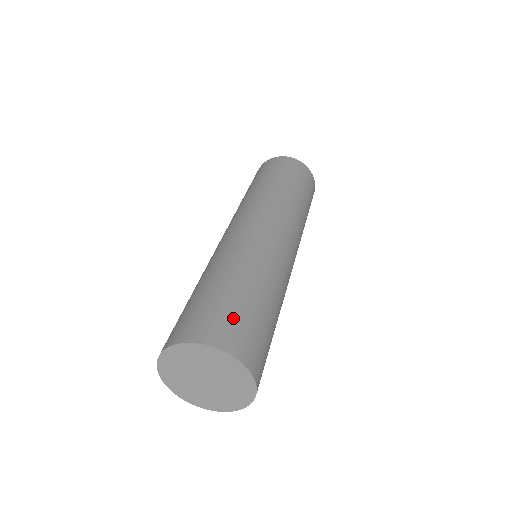
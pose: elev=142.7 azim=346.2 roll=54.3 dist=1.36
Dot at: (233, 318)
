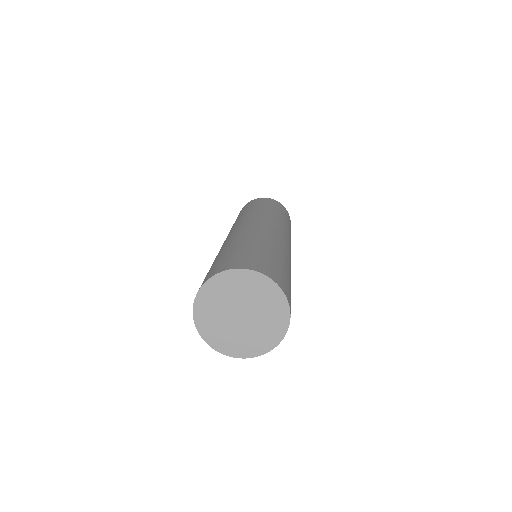
Dot at: (256, 258)
